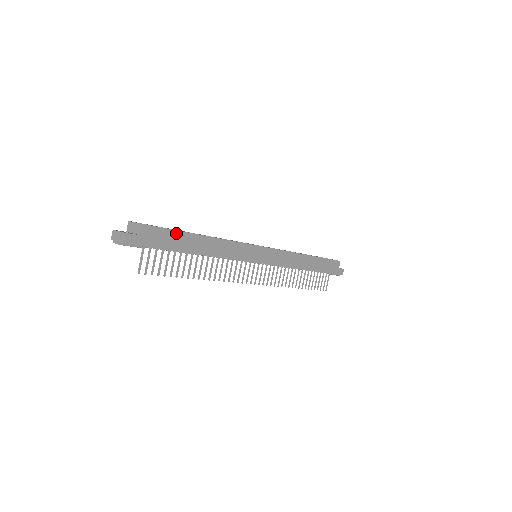
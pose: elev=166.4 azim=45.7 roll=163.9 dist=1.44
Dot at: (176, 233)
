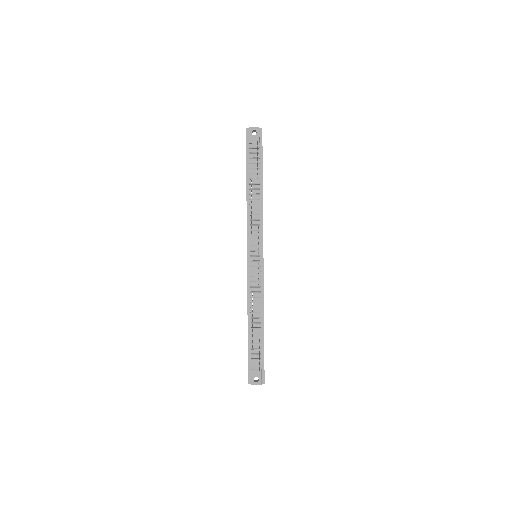
Dot at: occluded
